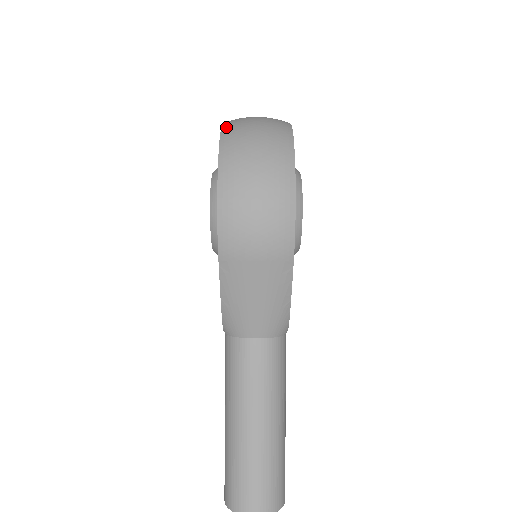
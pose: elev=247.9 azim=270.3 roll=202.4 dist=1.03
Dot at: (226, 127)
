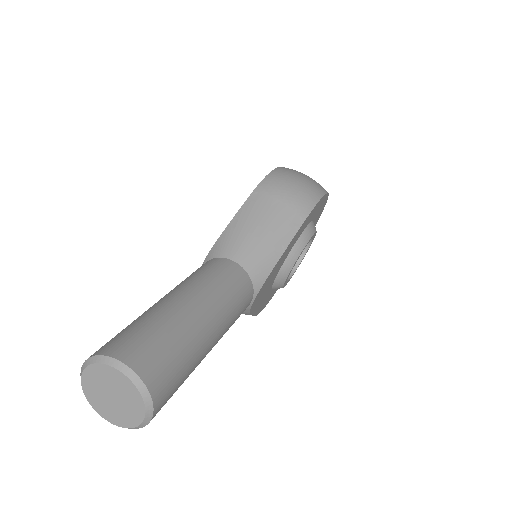
Dot at: occluded
